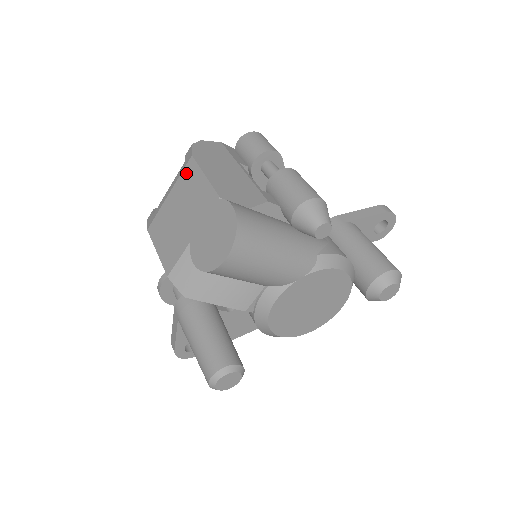
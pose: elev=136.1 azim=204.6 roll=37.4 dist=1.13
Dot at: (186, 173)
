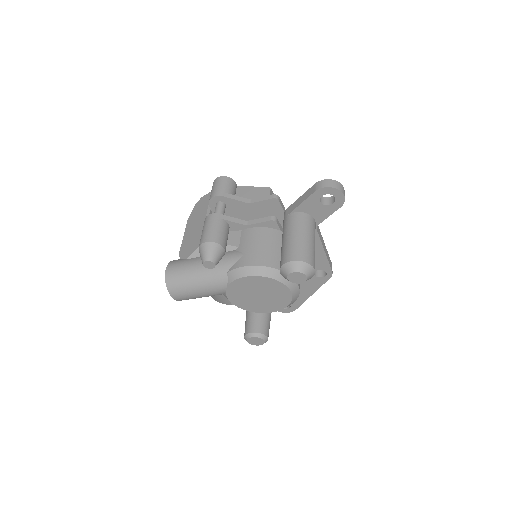
Dot at: occluded
